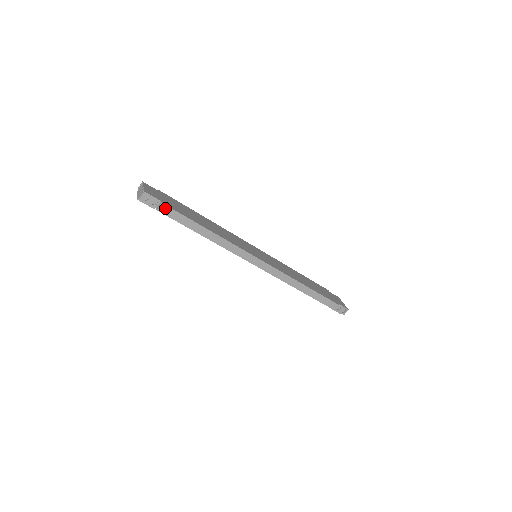
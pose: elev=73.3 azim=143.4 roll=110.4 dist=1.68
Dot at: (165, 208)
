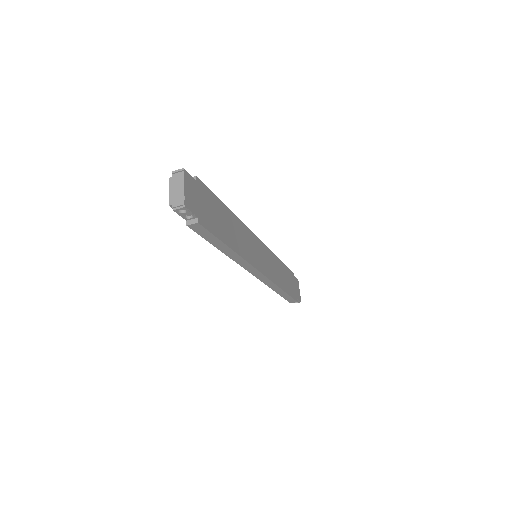
Dot at: (198, 226)
